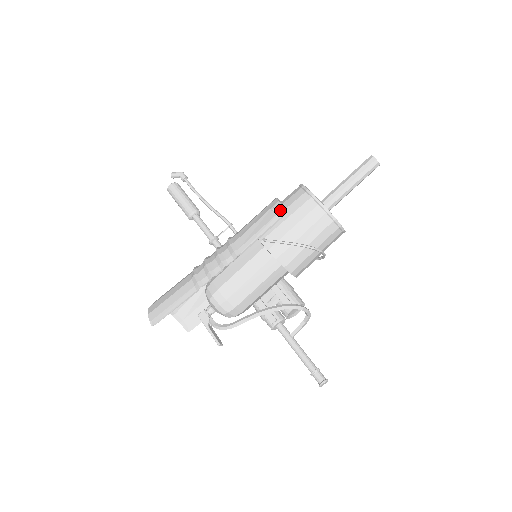
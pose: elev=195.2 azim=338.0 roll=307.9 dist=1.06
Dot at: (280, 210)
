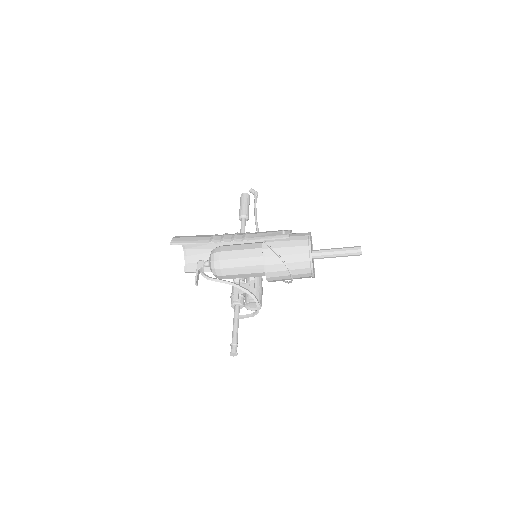
Dot at: (286, 234)
